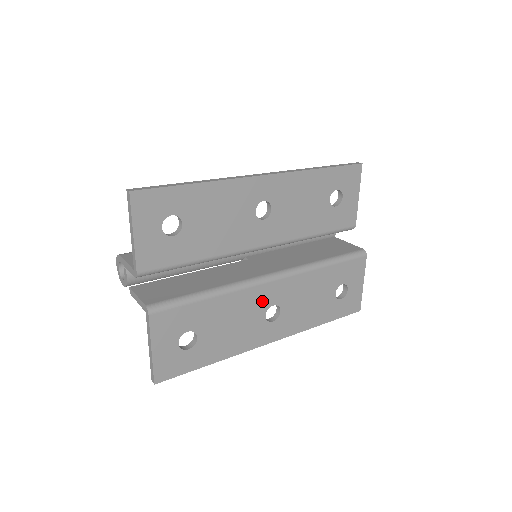
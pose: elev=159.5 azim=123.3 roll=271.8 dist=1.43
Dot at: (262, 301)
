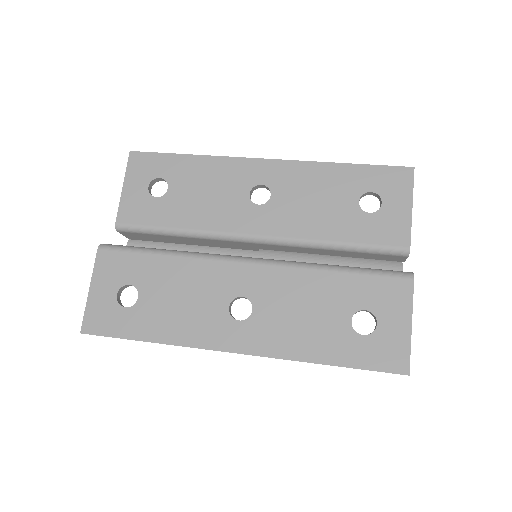
Dot at: (227, 284)
